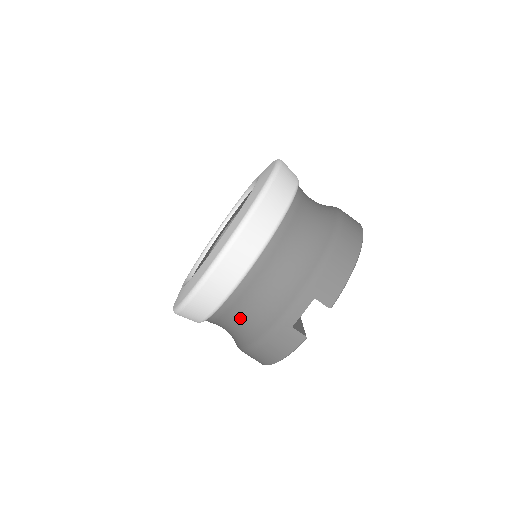
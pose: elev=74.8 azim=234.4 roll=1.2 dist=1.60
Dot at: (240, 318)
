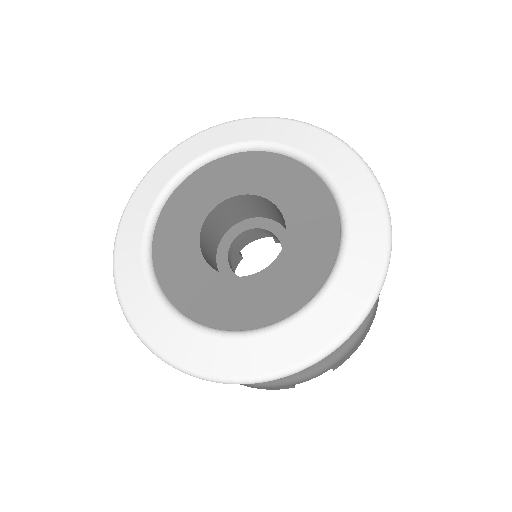
Dot at: occluded
